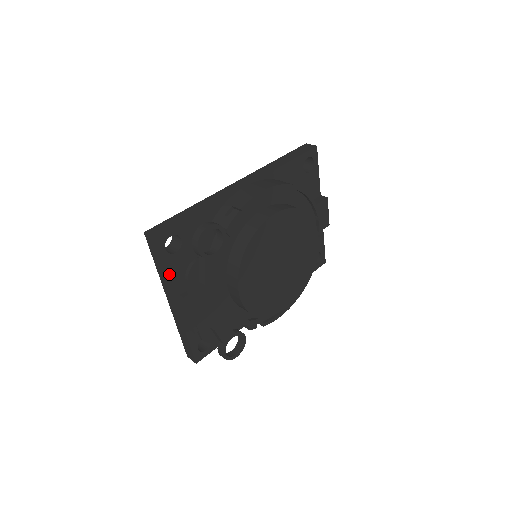
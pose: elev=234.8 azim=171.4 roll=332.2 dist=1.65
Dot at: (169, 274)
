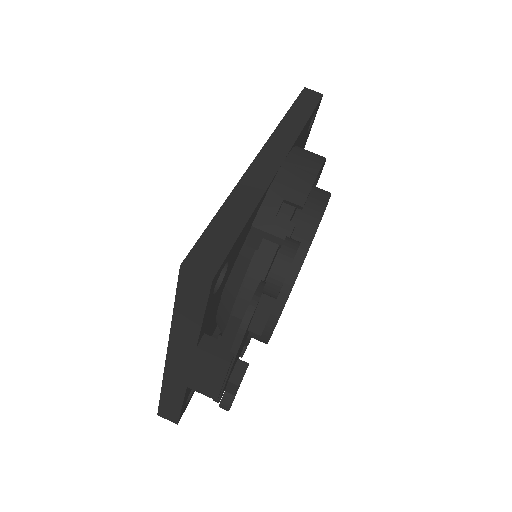
Dot at: (202, 326)
